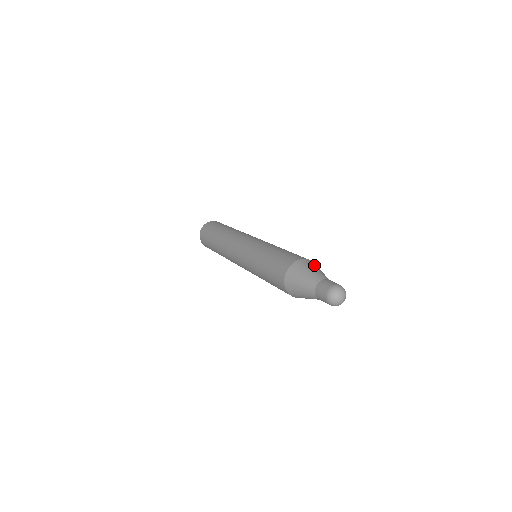
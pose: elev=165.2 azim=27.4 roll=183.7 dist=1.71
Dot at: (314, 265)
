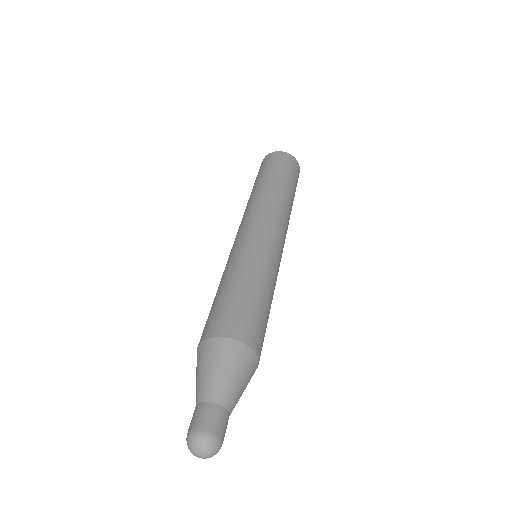
Dot at: (224, 357)
